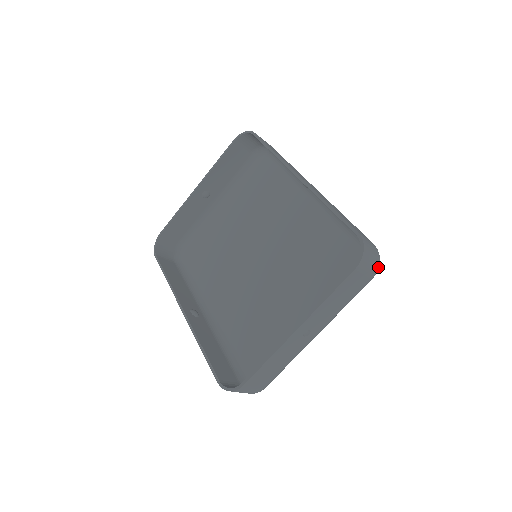
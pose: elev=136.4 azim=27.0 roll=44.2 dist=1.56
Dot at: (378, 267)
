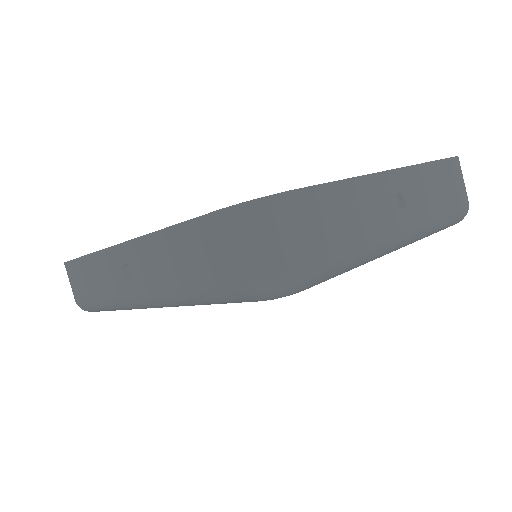
Dot at: (468, 205)
